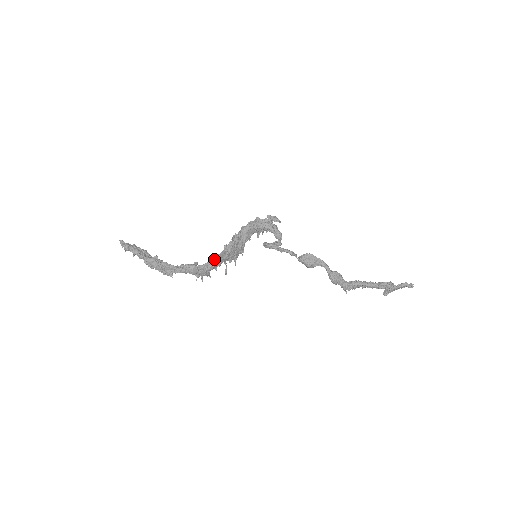
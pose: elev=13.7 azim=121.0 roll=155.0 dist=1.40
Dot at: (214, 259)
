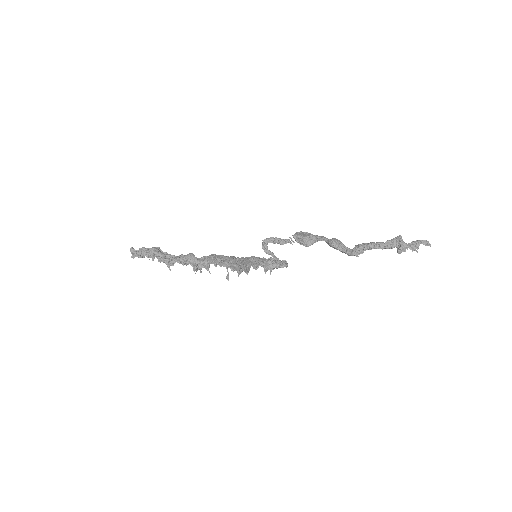
Dot at: (213, 255)
